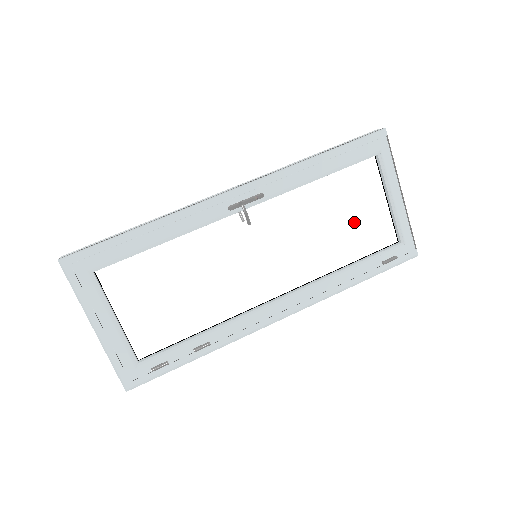
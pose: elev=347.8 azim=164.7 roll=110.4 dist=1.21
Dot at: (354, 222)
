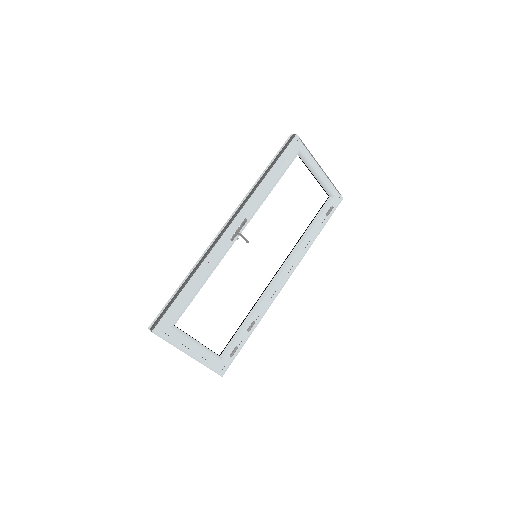
Dot at: (301, 201)
